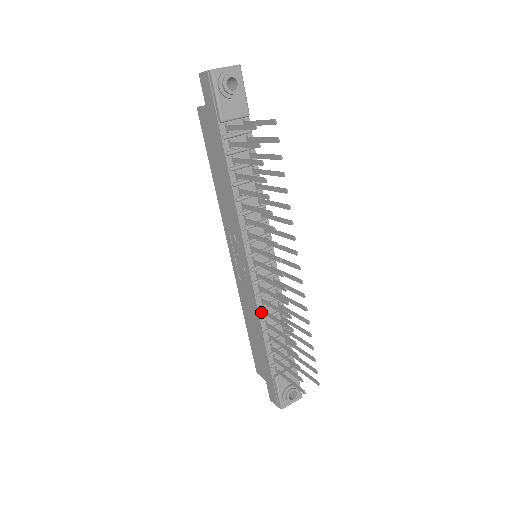
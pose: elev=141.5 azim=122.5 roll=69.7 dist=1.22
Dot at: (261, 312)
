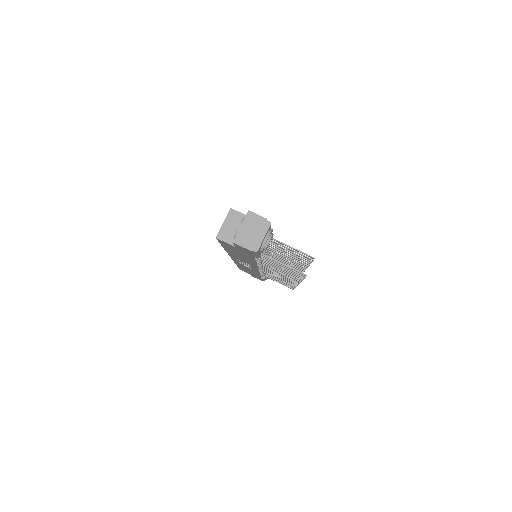
Dot at: occluded
